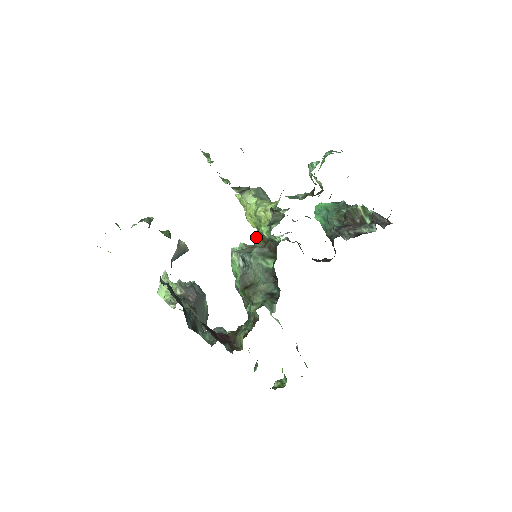
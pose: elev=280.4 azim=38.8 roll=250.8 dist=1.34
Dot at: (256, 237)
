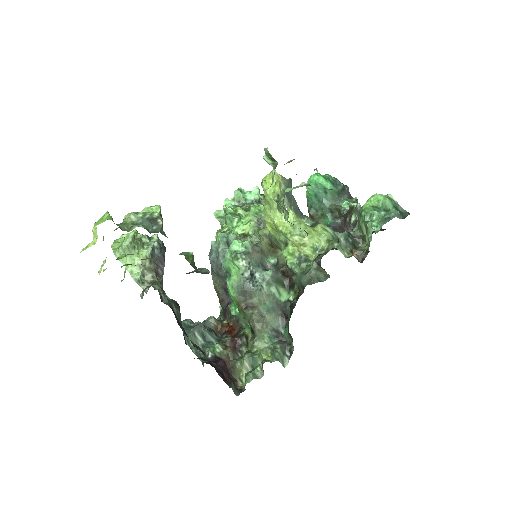
Dot at: (263, 234)
